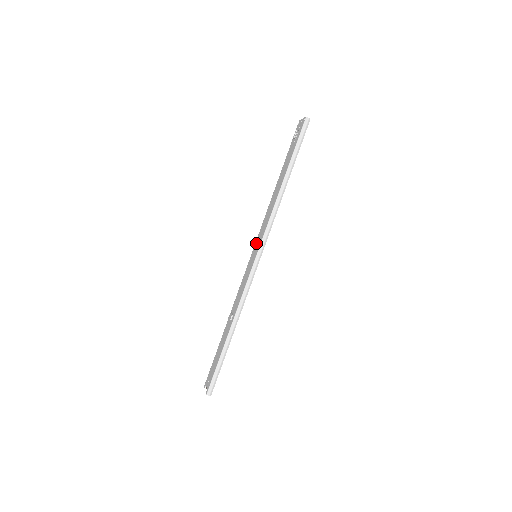
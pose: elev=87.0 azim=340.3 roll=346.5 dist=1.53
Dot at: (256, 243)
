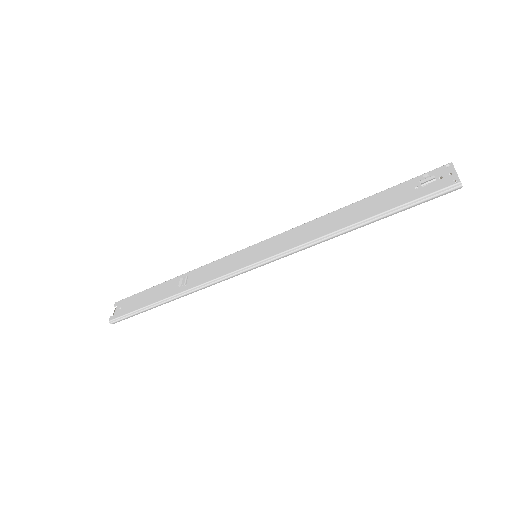
Dot at: (268, 242)
